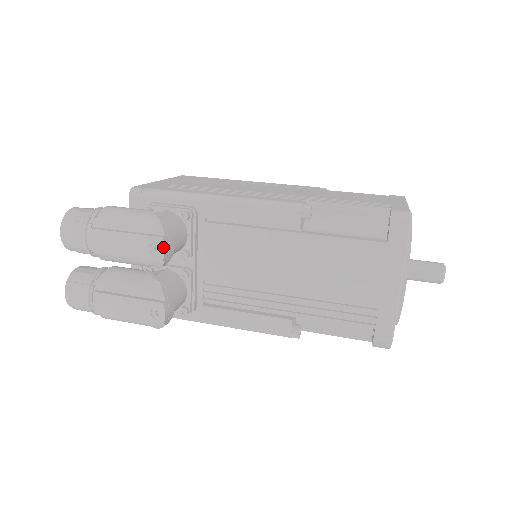
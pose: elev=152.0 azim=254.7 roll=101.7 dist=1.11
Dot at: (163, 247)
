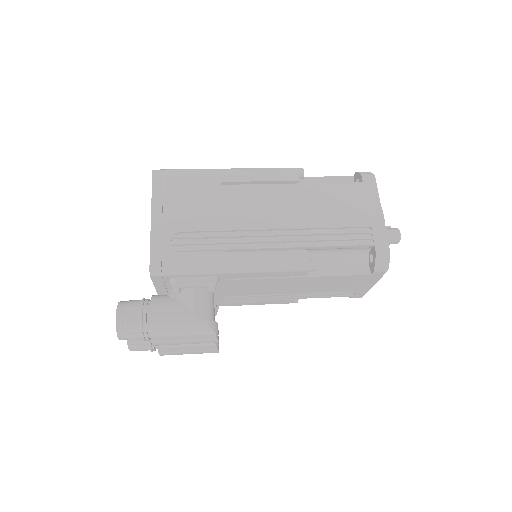
Dot at: (217, 341)
